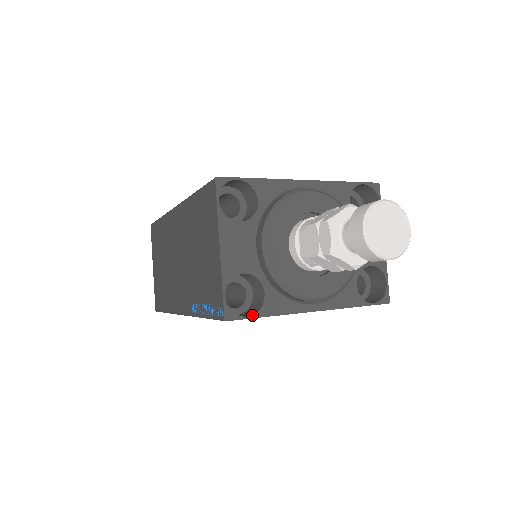
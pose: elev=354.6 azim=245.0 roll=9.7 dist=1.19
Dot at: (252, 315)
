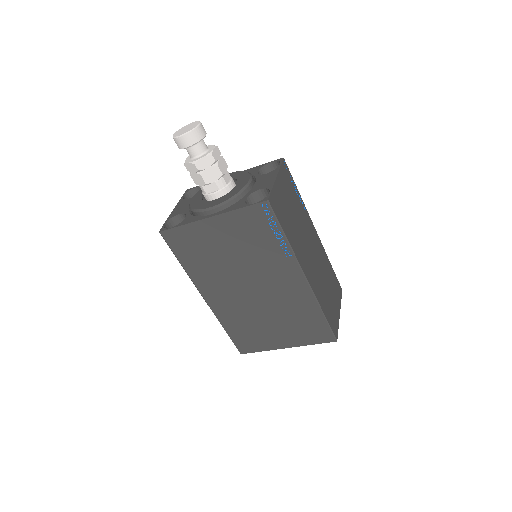
Dot at: (173, 227)
